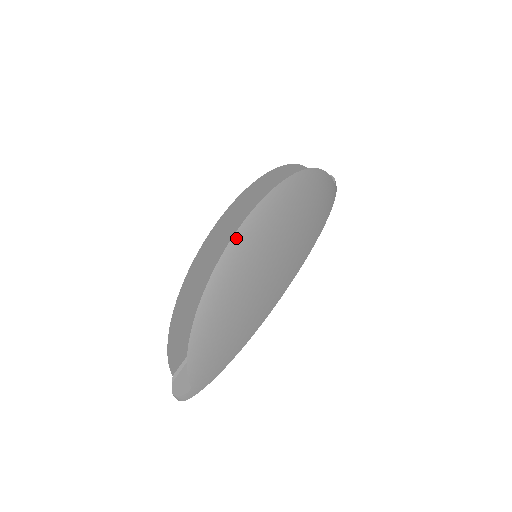
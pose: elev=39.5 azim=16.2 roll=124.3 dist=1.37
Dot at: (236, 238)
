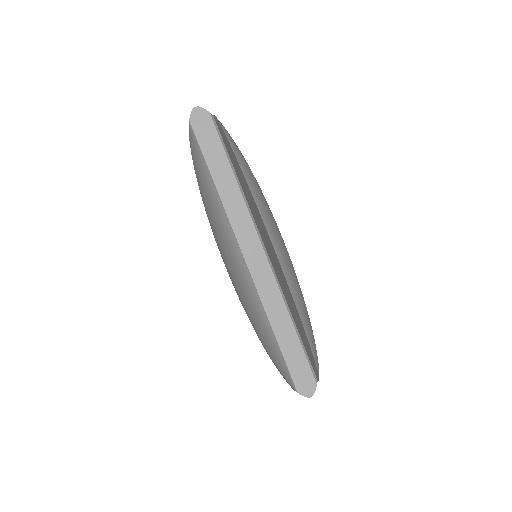
Dot at: (287, 279)
